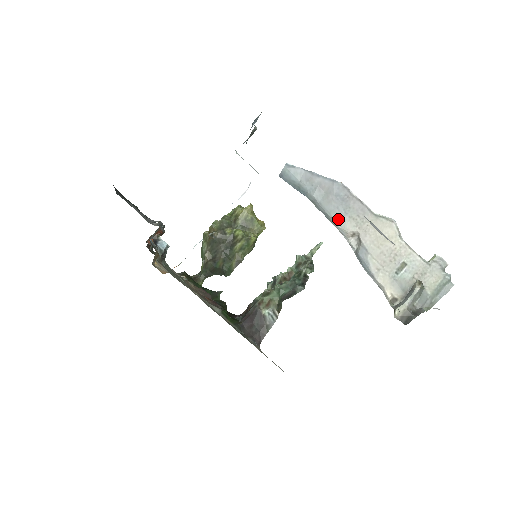
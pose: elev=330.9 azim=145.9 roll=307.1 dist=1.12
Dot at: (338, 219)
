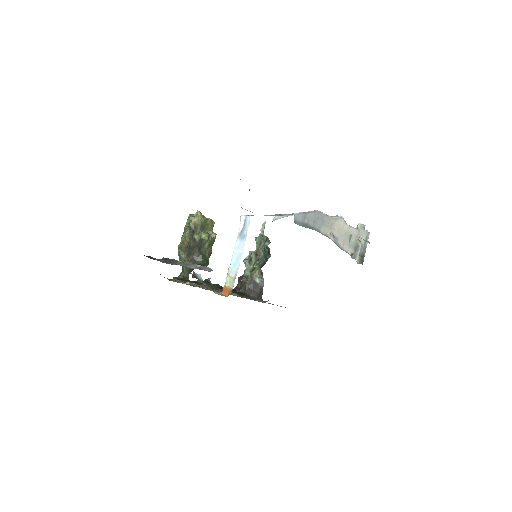
Dot at: (322, 230)
